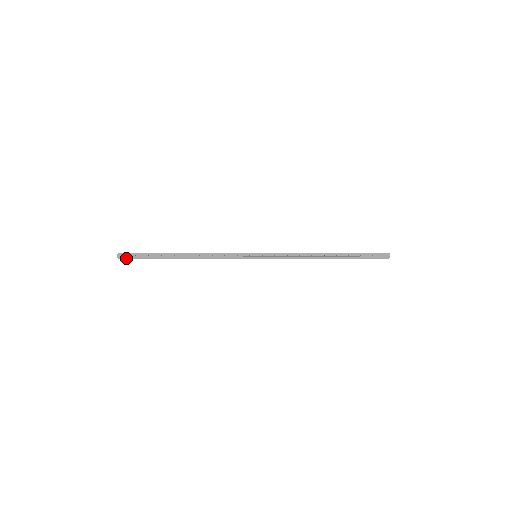
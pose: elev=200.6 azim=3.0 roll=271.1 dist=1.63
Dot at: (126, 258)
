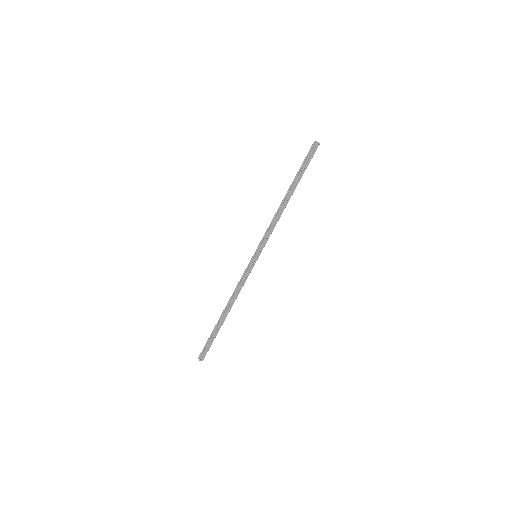
Dot at: (204, 354)
